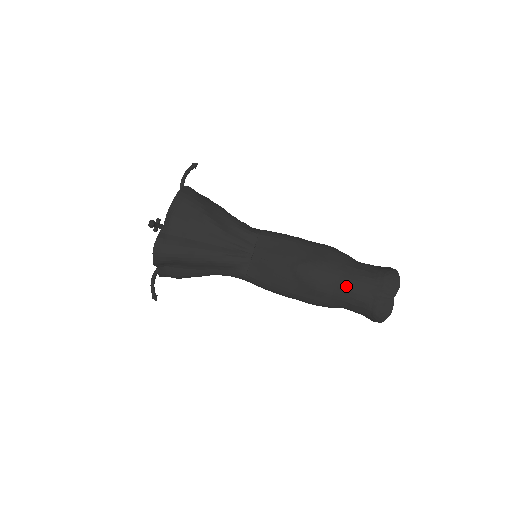
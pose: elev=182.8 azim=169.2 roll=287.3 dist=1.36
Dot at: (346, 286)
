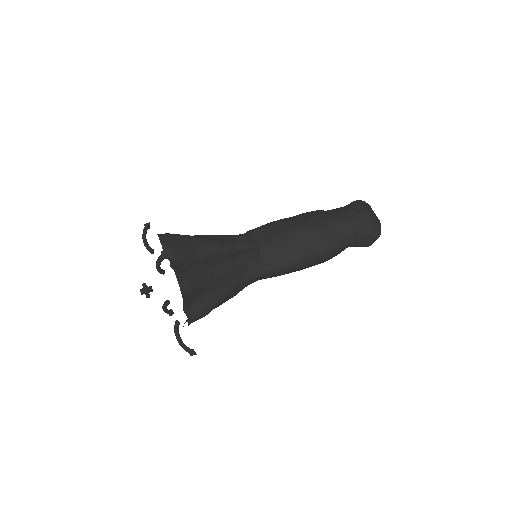
Dot at: (342, 220)
